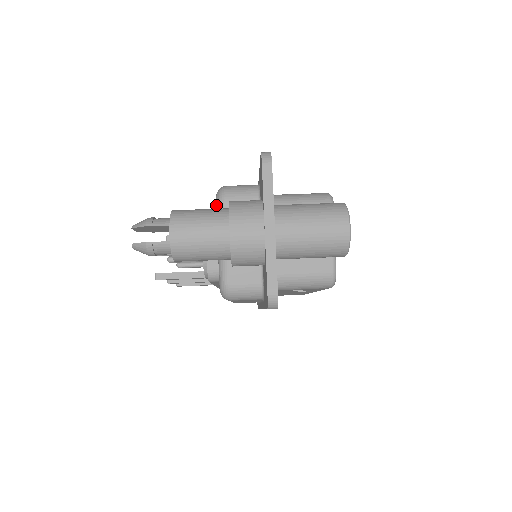
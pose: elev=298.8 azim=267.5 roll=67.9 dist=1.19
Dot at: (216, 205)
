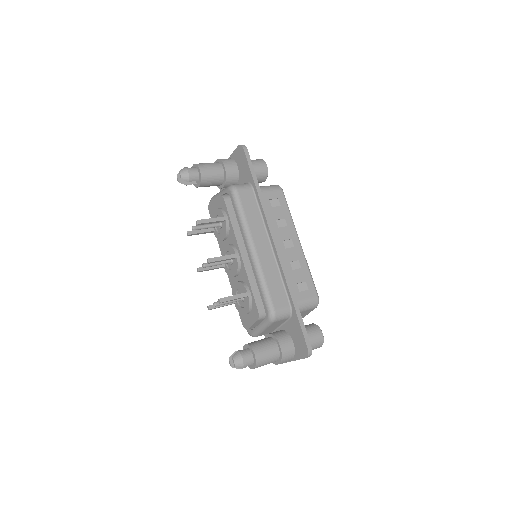
Dot at: (211, 199)
